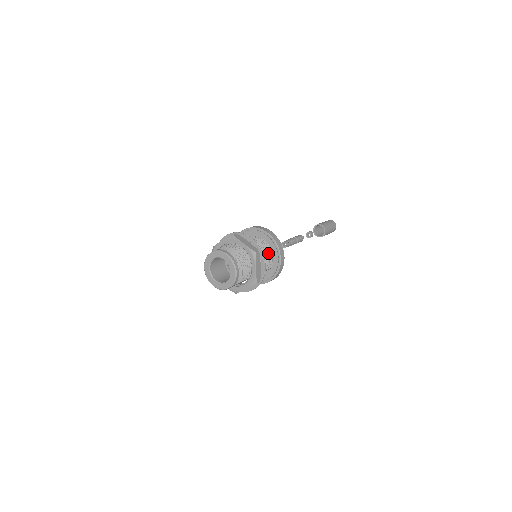
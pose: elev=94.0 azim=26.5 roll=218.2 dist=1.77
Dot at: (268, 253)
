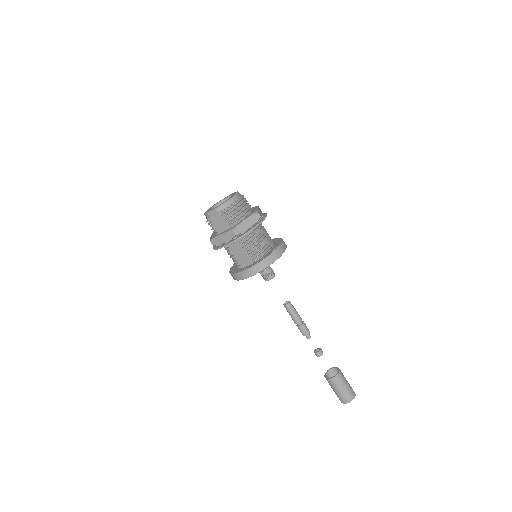
Dot at: (266, 246)
